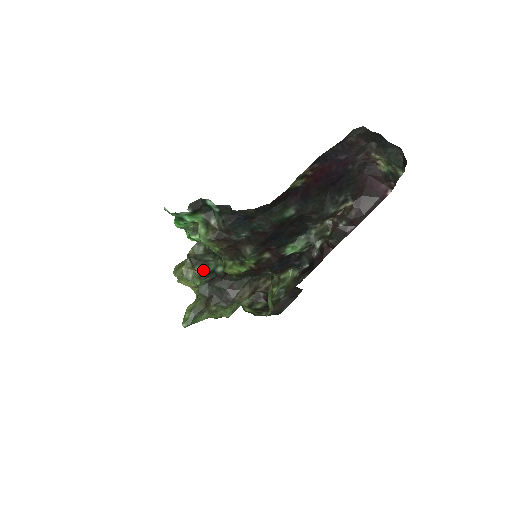
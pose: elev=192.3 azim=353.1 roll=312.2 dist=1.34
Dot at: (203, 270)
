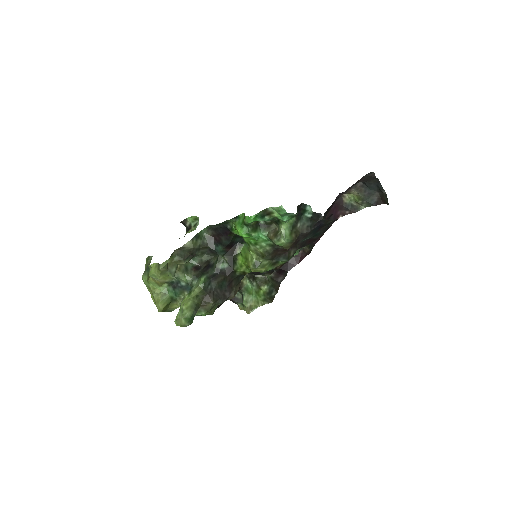
Dot at: (185, 265)
